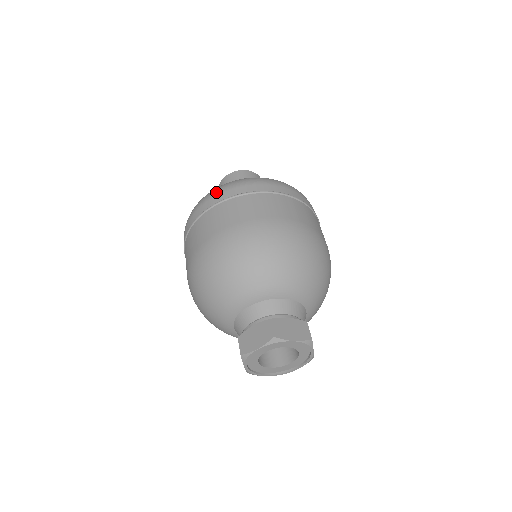
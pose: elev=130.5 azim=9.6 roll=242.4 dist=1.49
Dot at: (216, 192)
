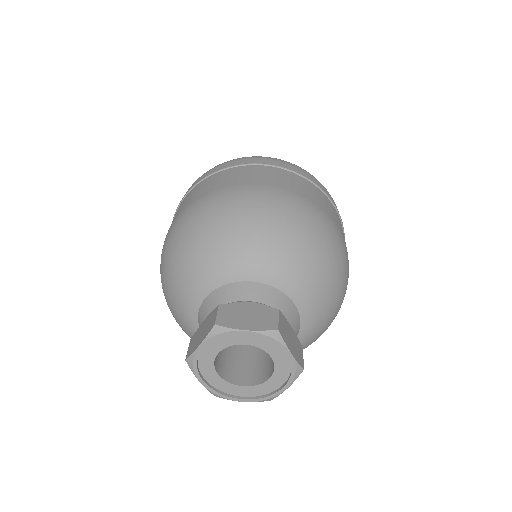
Dot at: occluded
